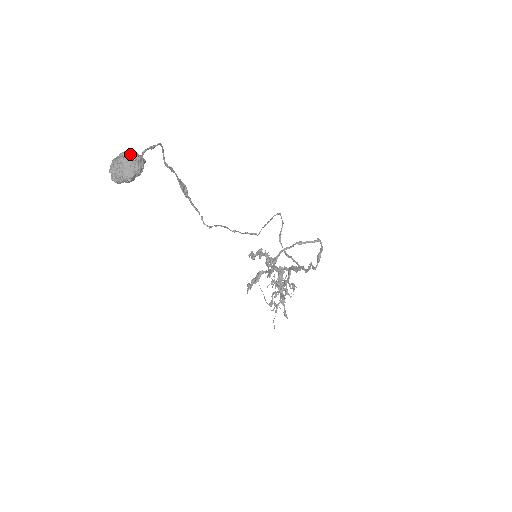
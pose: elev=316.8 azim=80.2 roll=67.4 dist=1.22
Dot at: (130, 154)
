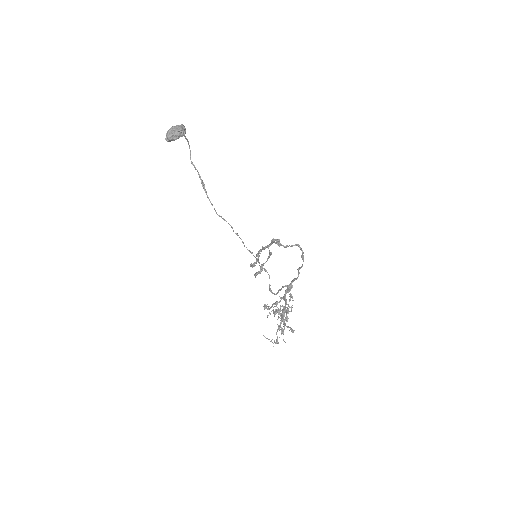
Dot at: (178, 125)
